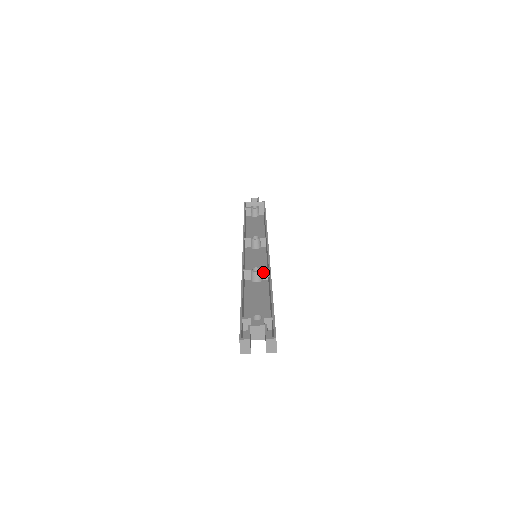
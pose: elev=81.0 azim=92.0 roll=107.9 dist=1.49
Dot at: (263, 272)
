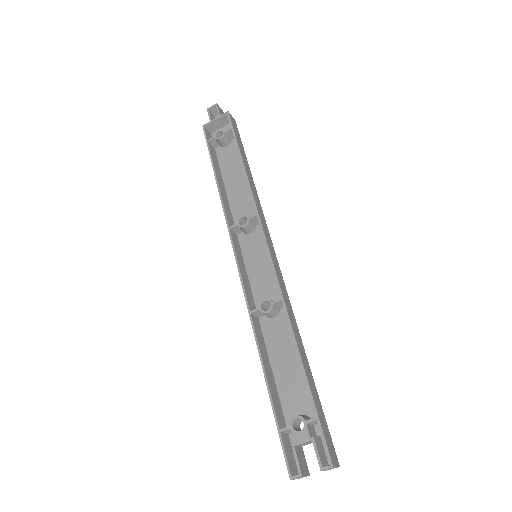
Dot at: (276, 304)
